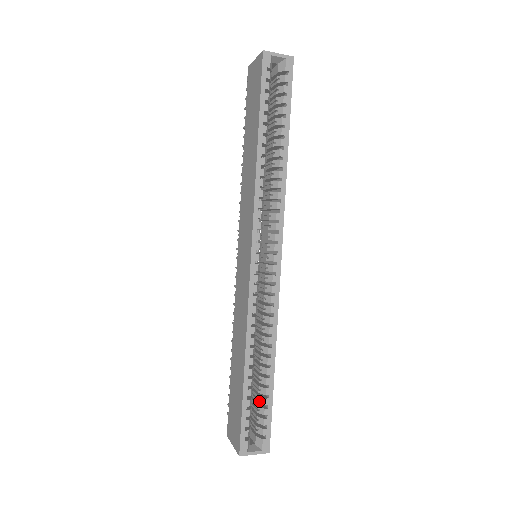
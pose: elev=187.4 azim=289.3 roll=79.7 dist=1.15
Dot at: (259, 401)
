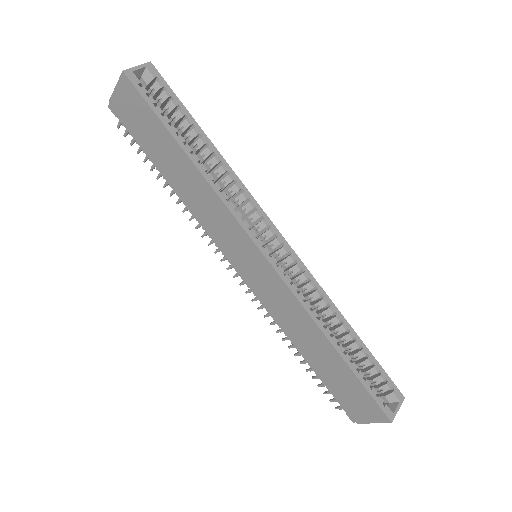
Dot at: (364, 366)
